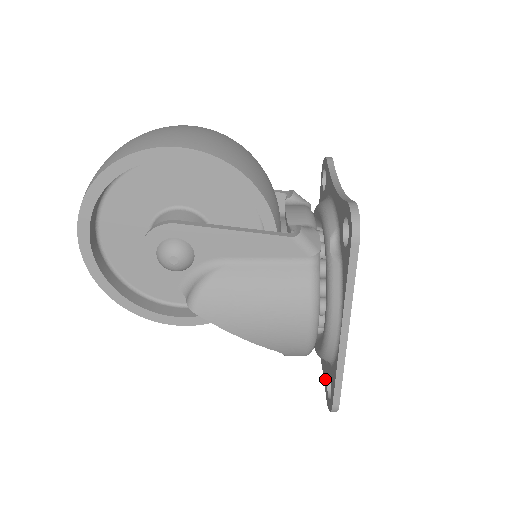
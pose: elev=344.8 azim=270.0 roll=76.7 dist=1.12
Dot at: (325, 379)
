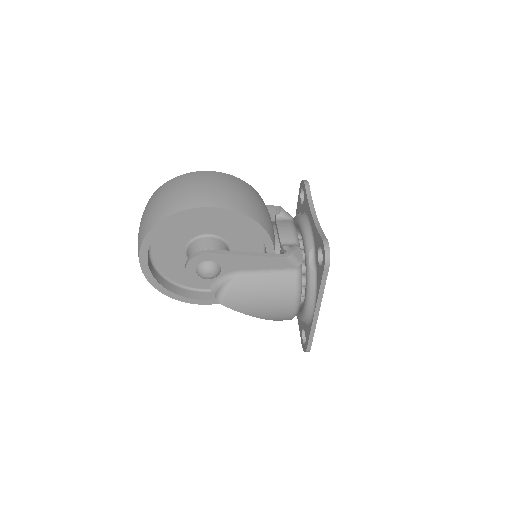
Dot at: (300, 330)
